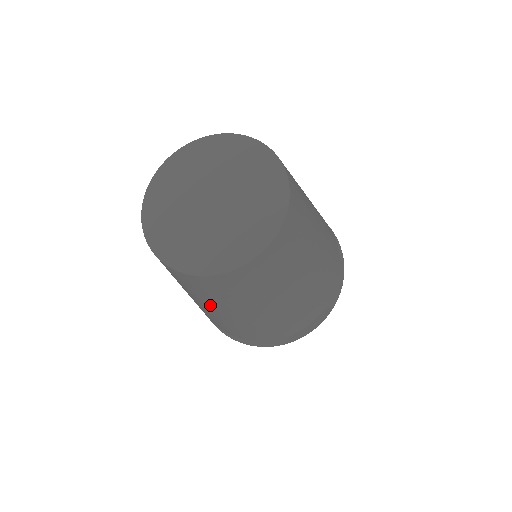
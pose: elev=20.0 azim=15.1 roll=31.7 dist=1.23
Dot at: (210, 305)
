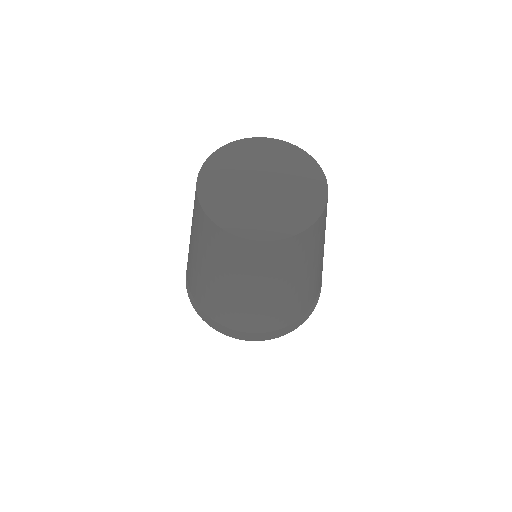
Dot at: (259, 285)
